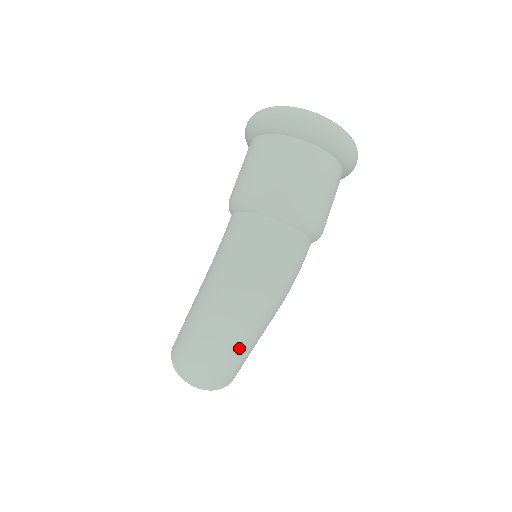
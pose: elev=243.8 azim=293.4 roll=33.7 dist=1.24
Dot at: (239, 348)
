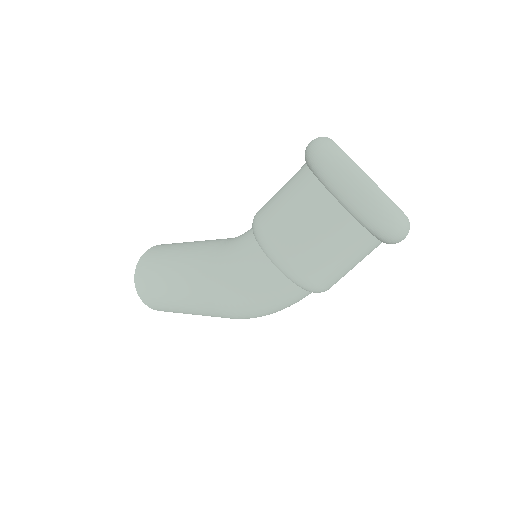
Dot at: occluded
